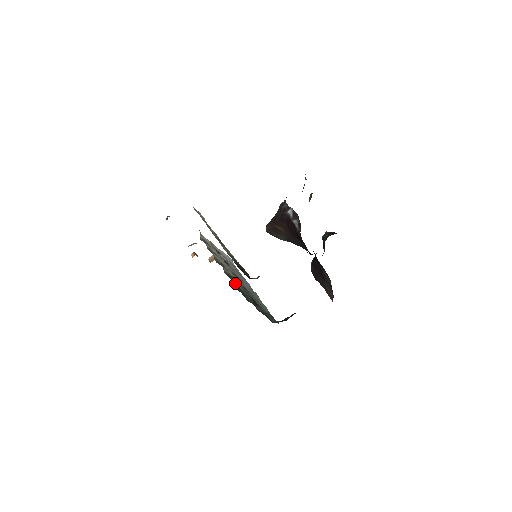
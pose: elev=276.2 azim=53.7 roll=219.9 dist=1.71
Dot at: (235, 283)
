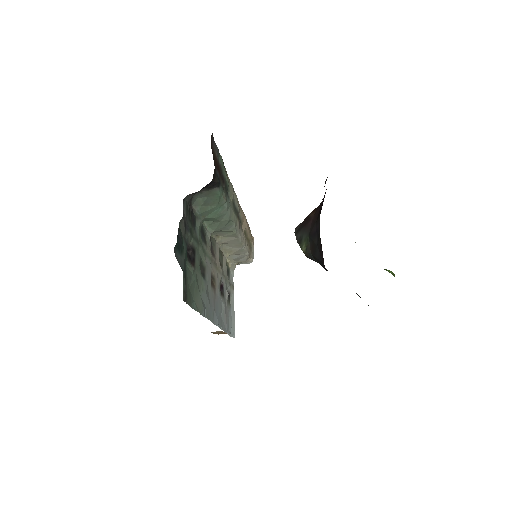
Dot at: (198, 221)
